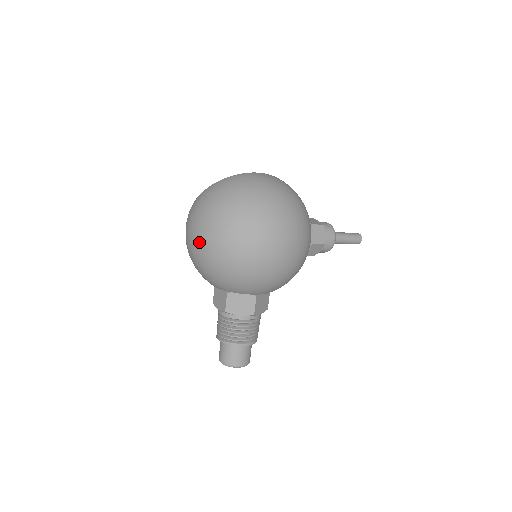
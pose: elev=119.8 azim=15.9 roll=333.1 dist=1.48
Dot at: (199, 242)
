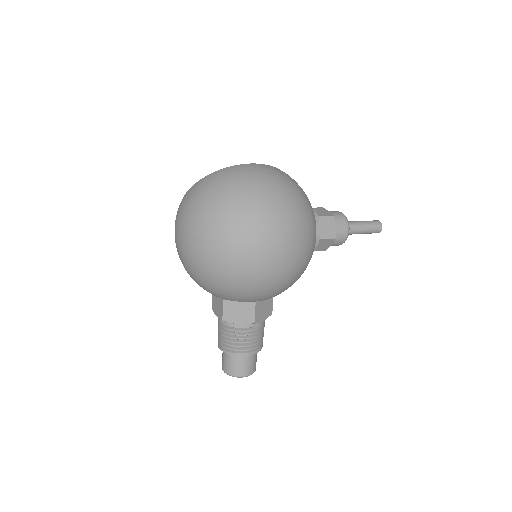
Dot at: (185, 248)
